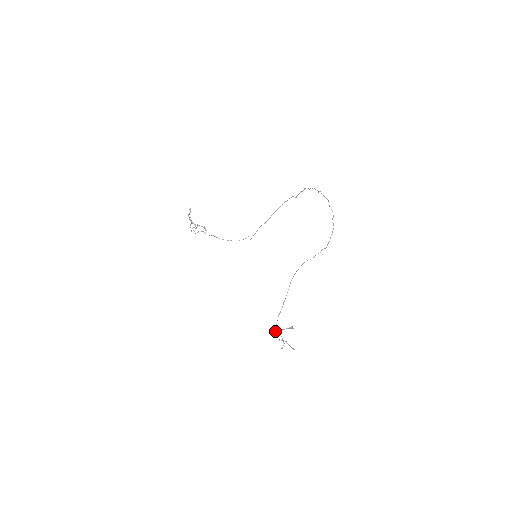
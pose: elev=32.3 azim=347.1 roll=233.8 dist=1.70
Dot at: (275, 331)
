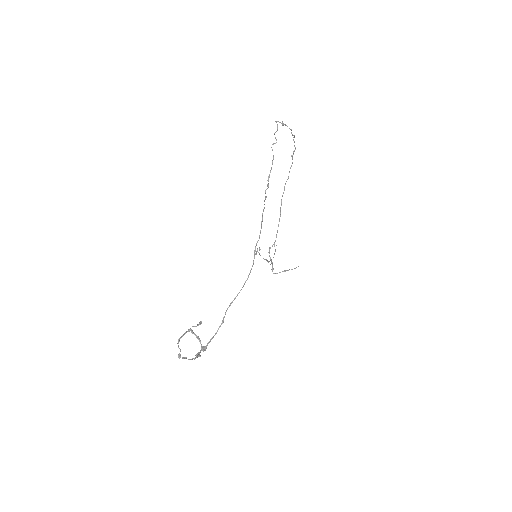
Dot at: (207, 345)
